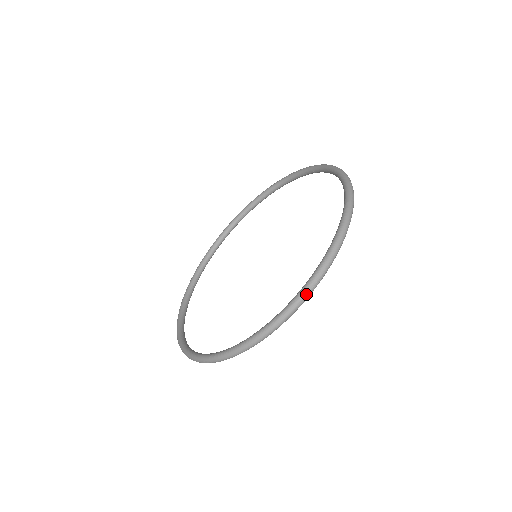
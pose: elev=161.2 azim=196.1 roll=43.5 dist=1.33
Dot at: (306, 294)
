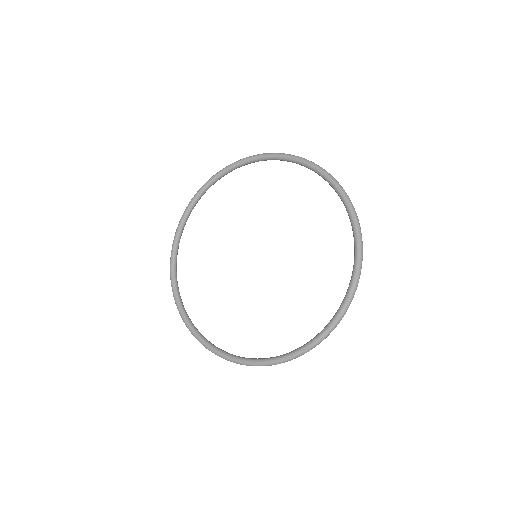
Dot at: (362, 255)
